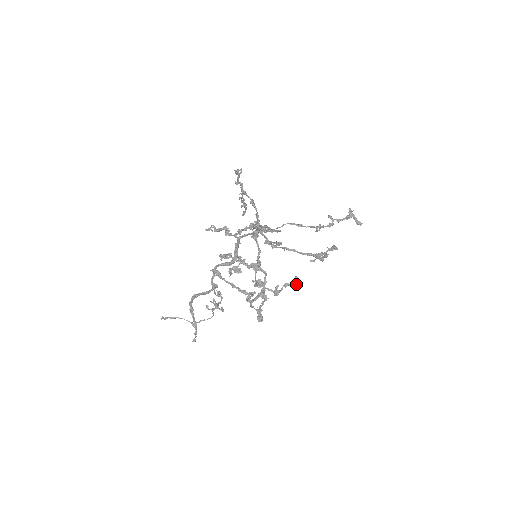
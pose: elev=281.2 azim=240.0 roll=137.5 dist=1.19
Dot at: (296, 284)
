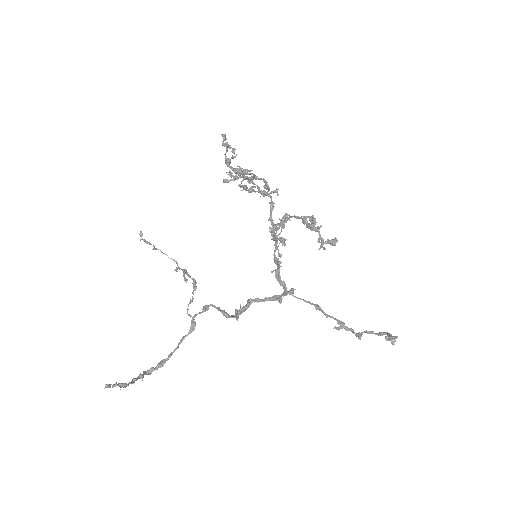
Dot at: (274, 191)
